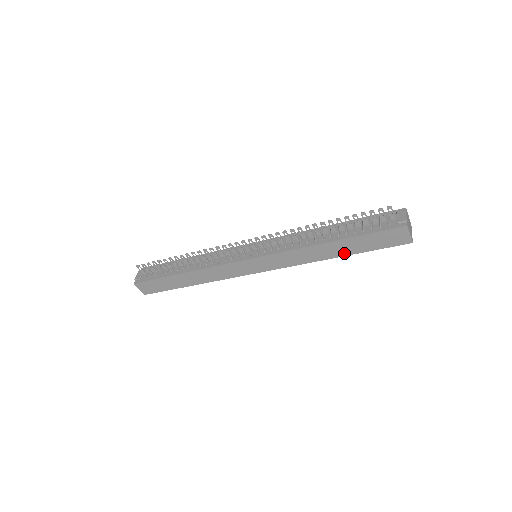
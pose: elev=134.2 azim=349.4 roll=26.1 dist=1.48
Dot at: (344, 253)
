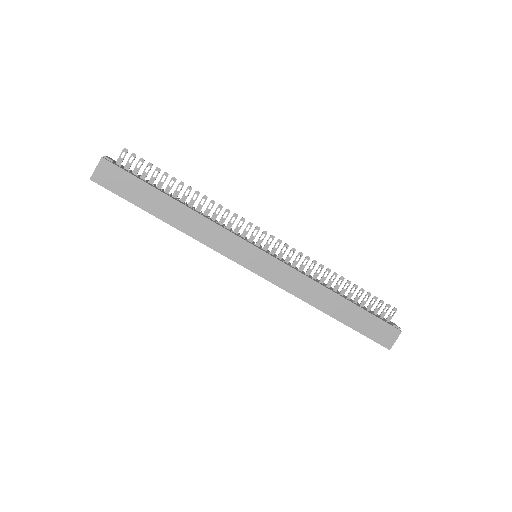
Dot at: (338, 316)
